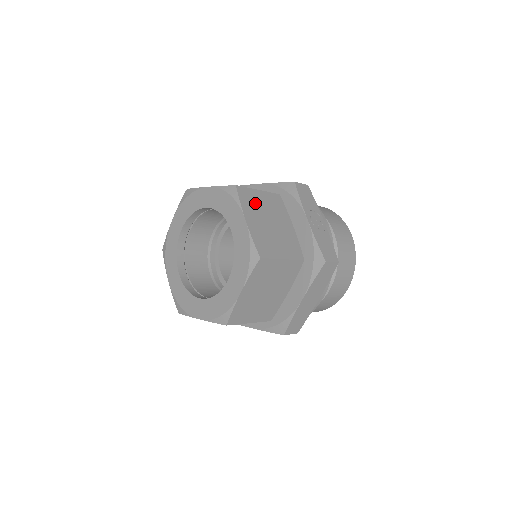
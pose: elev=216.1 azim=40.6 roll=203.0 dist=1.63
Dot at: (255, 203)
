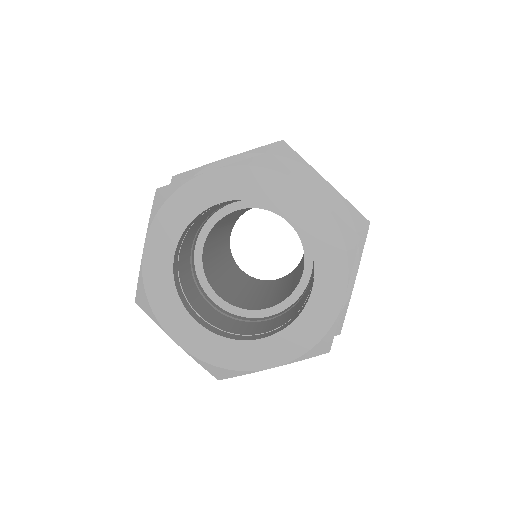
Dot at: occluded
